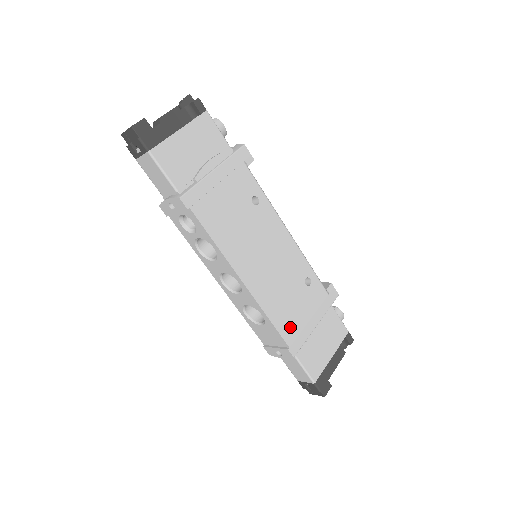
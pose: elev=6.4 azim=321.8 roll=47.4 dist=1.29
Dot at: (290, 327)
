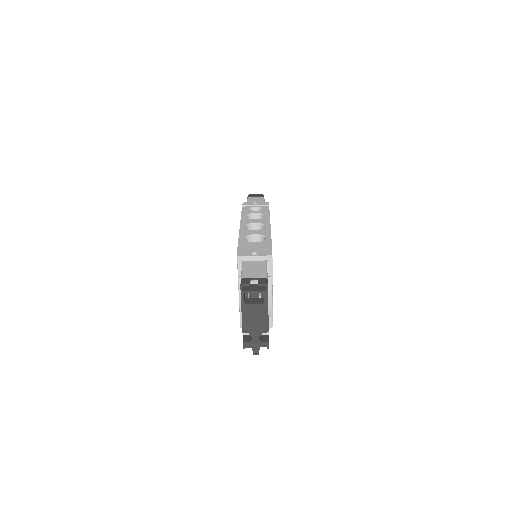
Dot at: occluded
